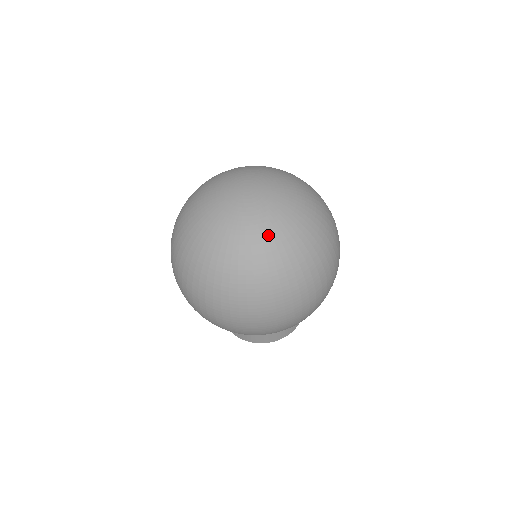
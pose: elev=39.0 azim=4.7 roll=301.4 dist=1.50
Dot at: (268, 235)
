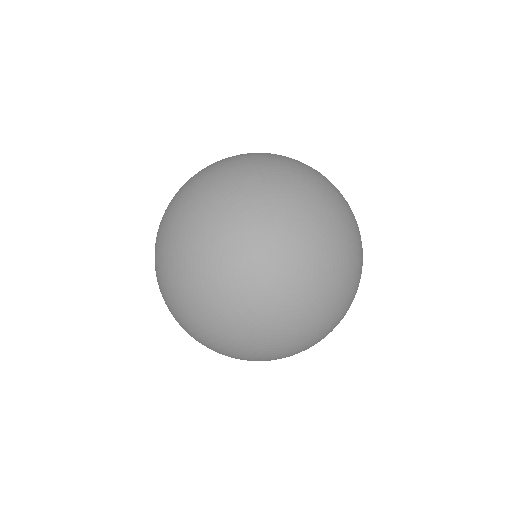
Dot at: (269, 333)
